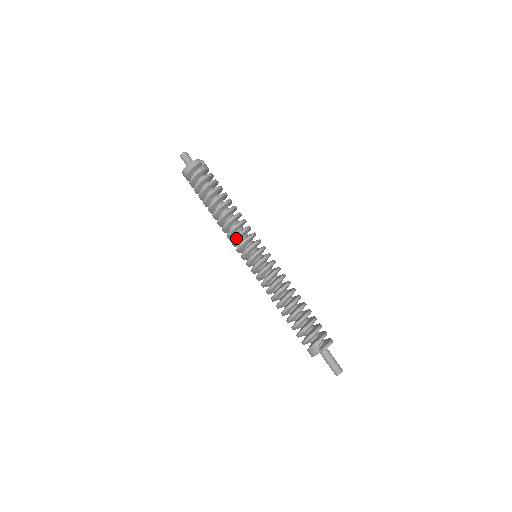
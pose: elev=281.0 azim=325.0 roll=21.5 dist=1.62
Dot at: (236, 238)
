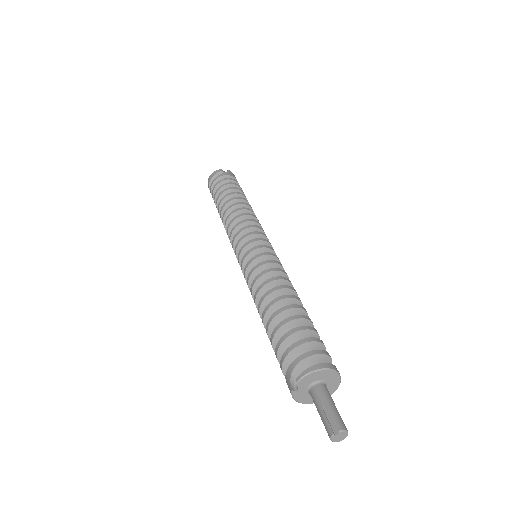
Dot at: (230, 238)
